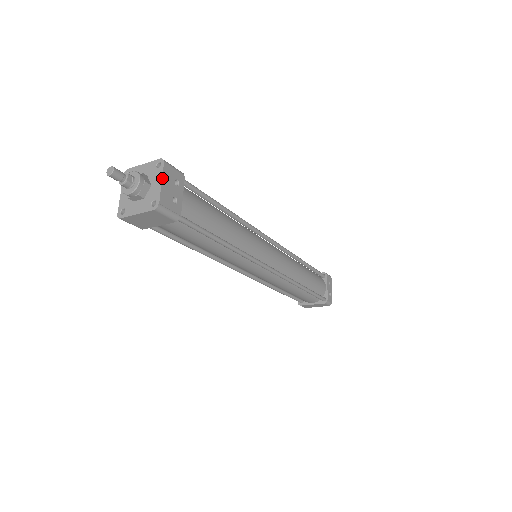
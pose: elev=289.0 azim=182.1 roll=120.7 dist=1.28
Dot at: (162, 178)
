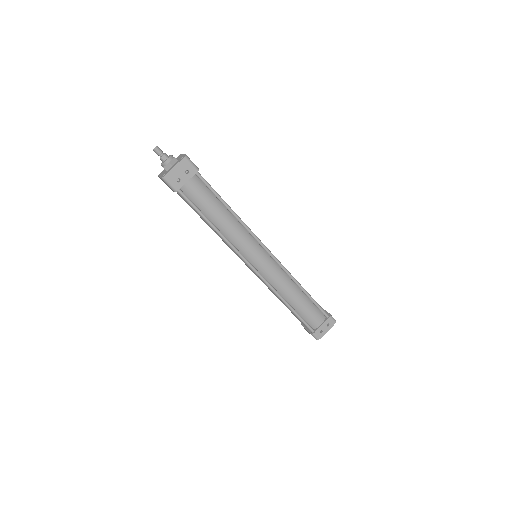
Dot at: (176, 165)
